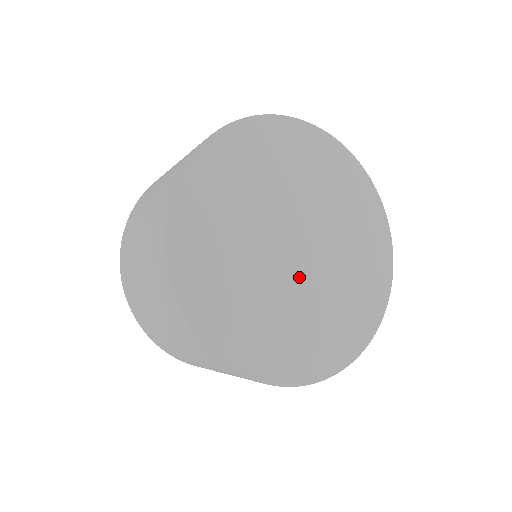
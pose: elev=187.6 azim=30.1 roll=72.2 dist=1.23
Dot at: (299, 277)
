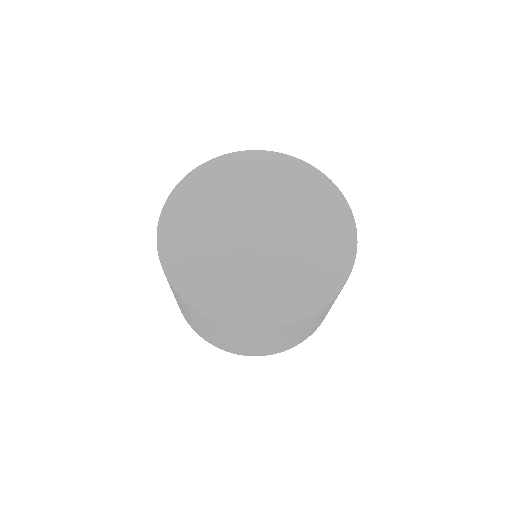
Dot at: (265, 251)
